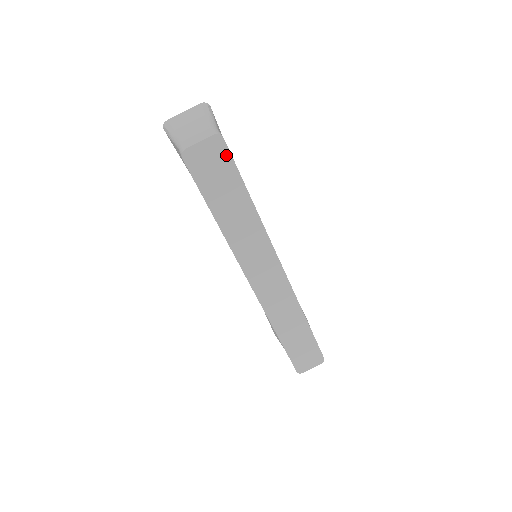
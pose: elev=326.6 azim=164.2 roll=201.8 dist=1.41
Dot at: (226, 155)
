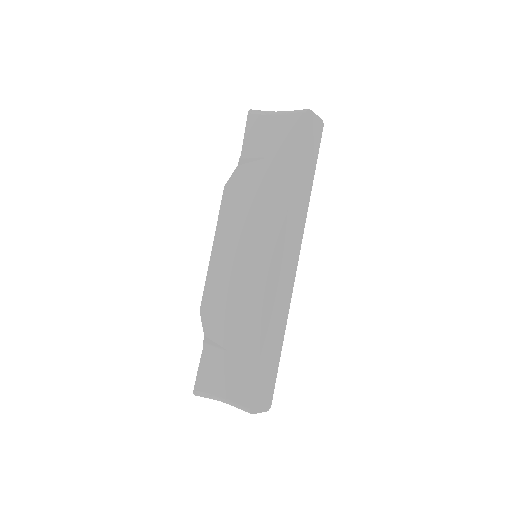
Dot at: (319, 138)
